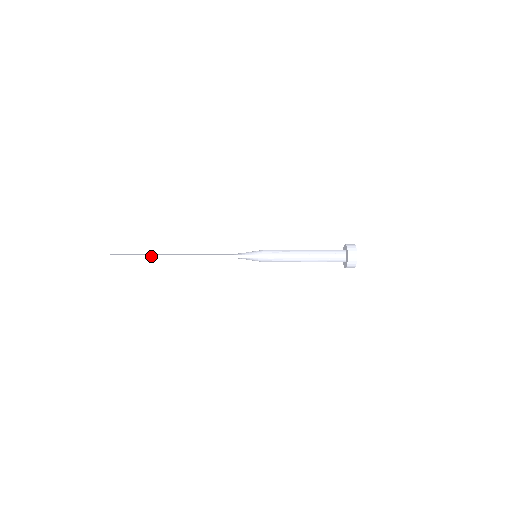
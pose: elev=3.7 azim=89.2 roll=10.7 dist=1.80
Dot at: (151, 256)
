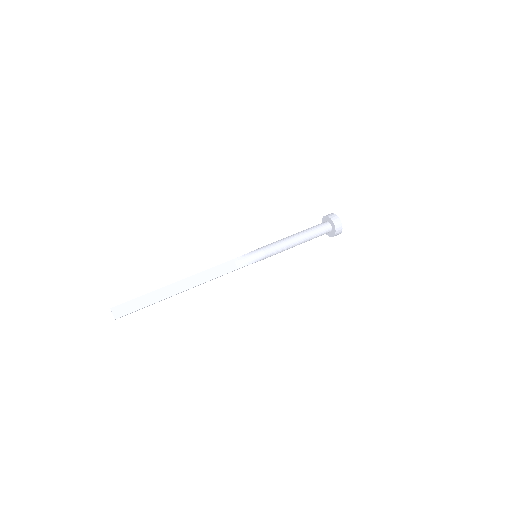
Dot at: occluded
